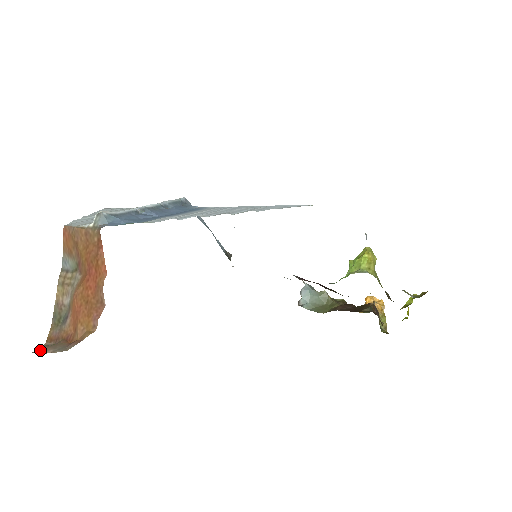
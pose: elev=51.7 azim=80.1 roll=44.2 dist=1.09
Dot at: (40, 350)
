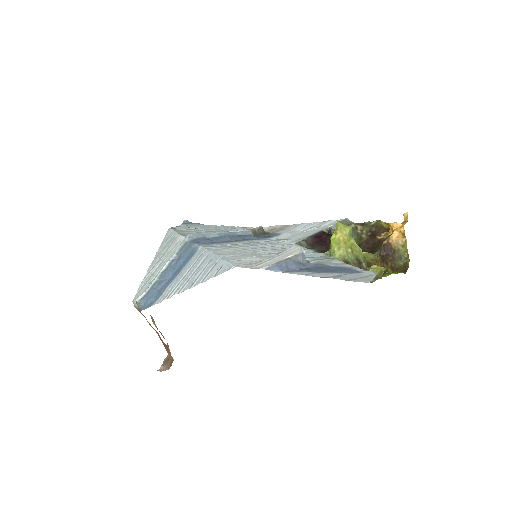
Dot at: (163, 364)
